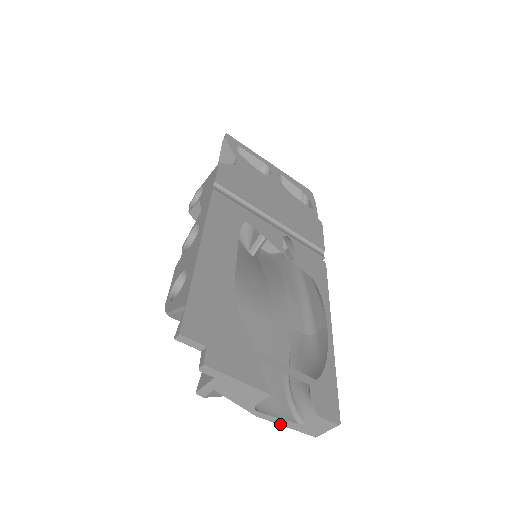
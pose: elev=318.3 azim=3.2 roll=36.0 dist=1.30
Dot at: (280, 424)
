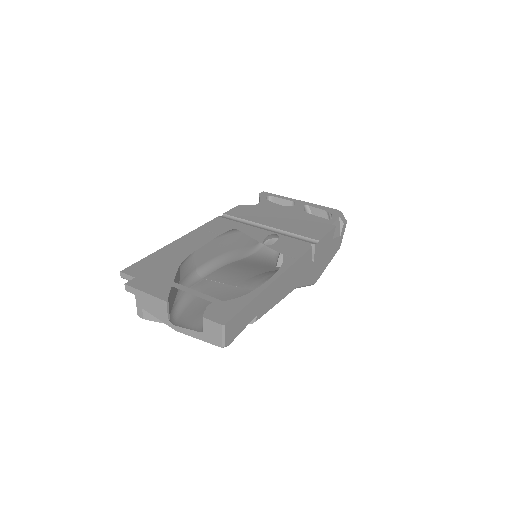
Dot at: (193, 336)
